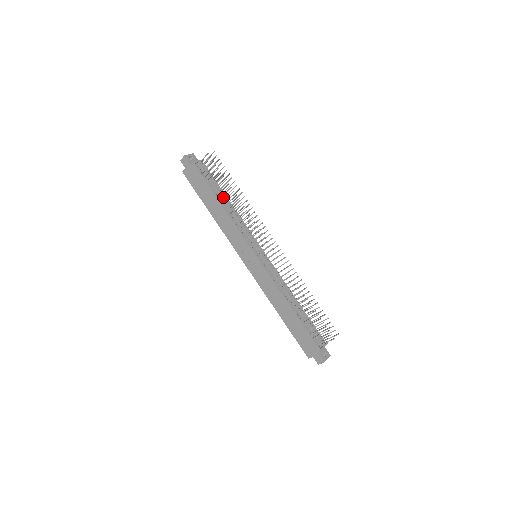
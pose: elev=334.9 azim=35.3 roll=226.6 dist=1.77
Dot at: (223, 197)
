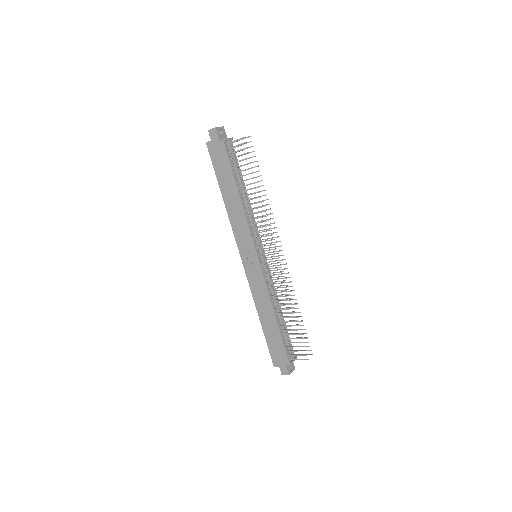
Dot at: occluded
